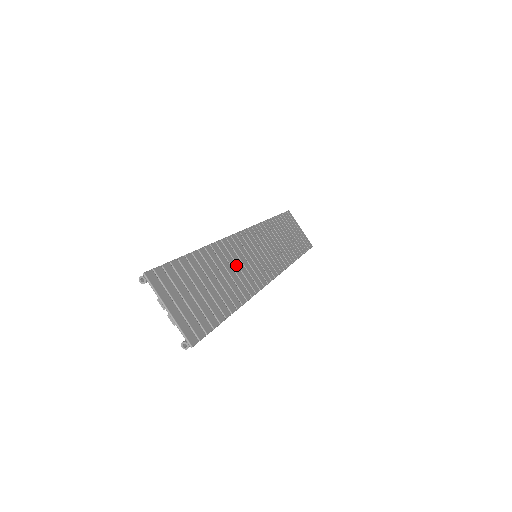
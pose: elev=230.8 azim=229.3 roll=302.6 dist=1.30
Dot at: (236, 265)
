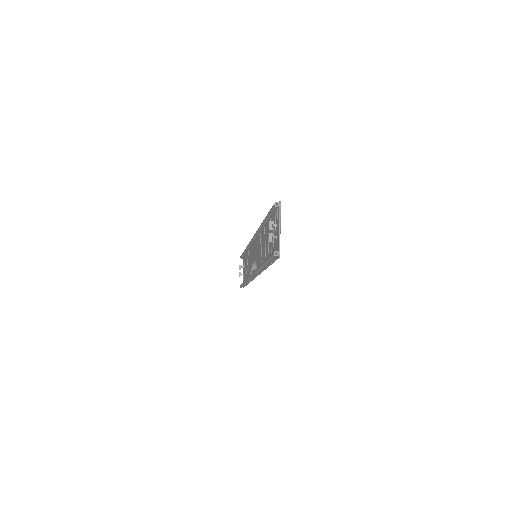
Dot at: occluded
